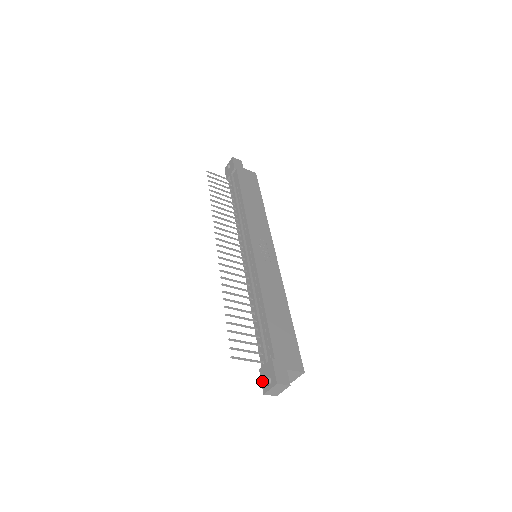
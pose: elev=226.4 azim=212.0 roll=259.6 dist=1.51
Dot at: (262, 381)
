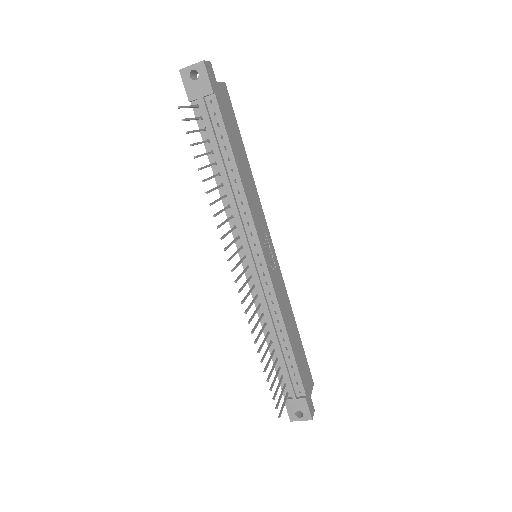
Dot at: (289, 411)
